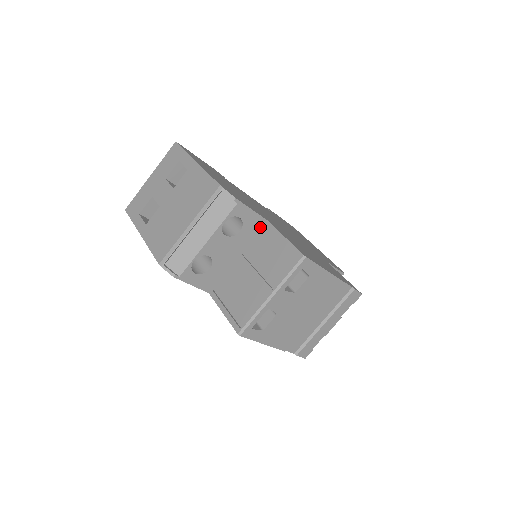
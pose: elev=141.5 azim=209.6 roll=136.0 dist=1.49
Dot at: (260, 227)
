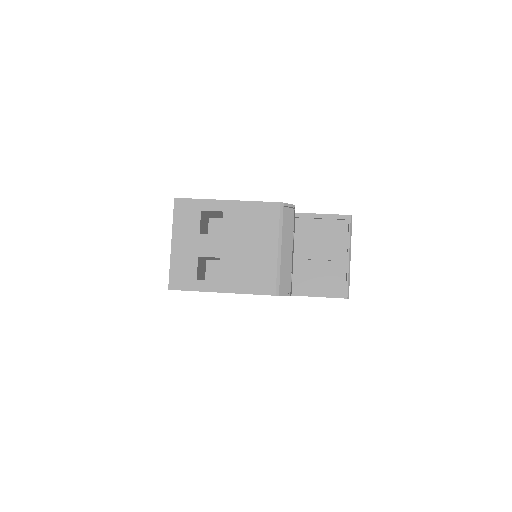
Dot at: (295, 221)
